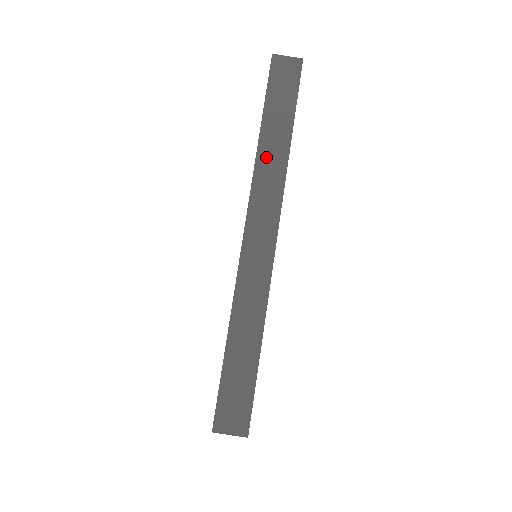
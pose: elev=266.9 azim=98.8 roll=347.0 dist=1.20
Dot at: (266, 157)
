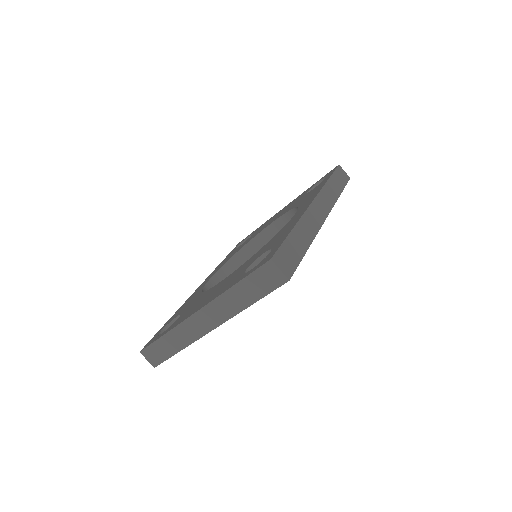
Dot at: (329, 189)
